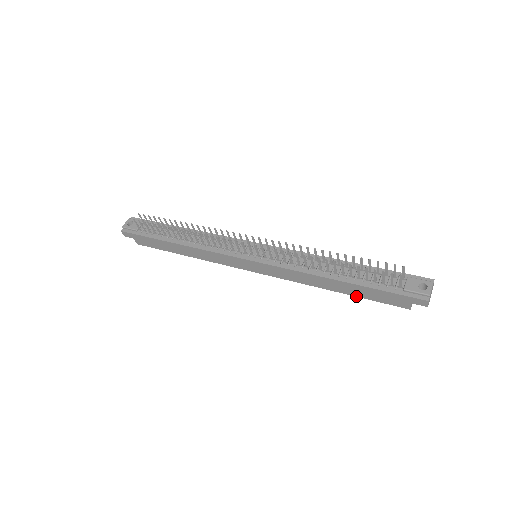
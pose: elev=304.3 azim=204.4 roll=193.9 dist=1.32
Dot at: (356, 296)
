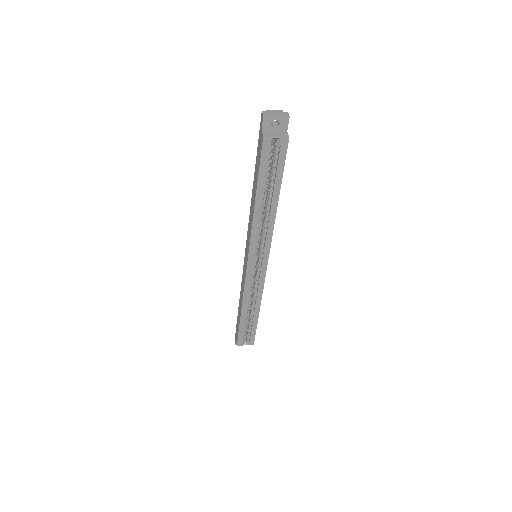
Dot at: (257, 183)
